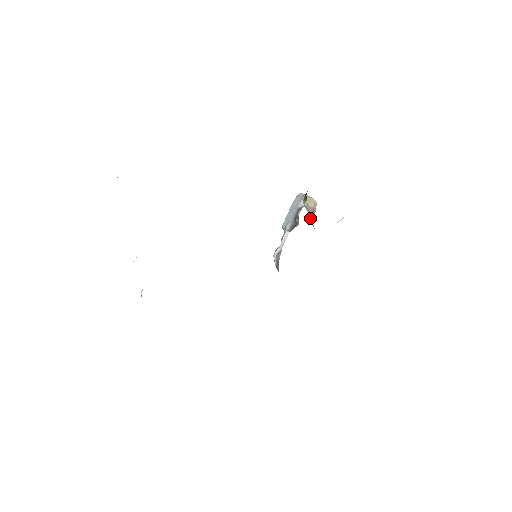
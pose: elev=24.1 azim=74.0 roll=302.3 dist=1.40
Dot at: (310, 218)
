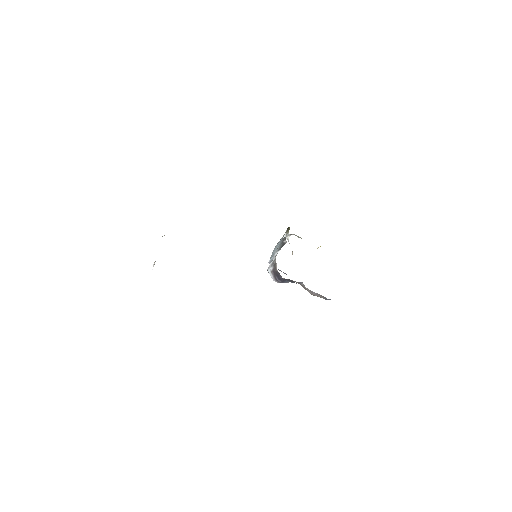
Dot at: occluded
